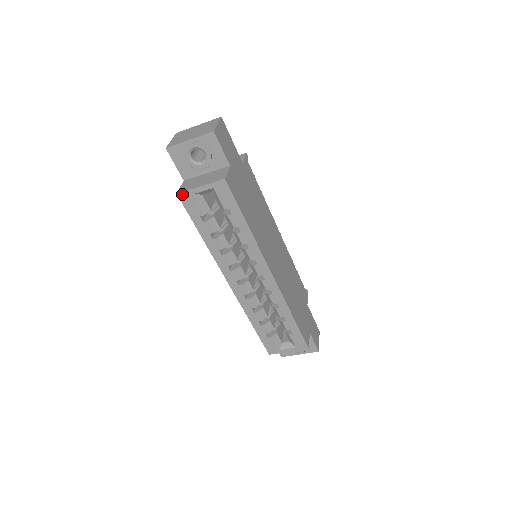
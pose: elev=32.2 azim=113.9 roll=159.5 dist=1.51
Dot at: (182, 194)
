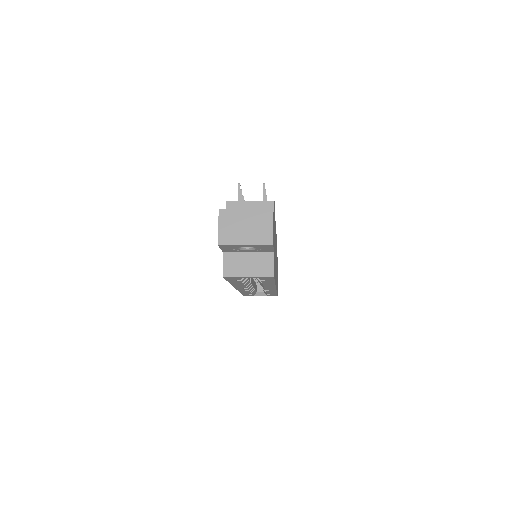
Dot at: (228, 277)
